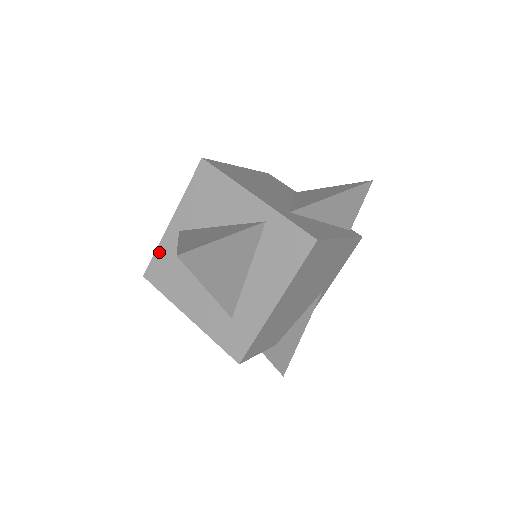
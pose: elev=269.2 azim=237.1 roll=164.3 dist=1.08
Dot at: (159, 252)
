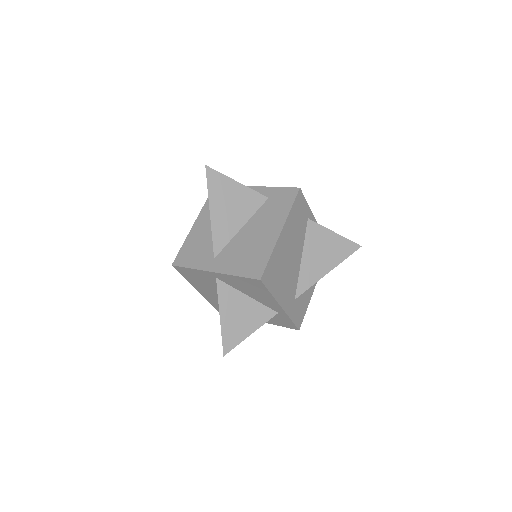
Dot at: (193, 270)
